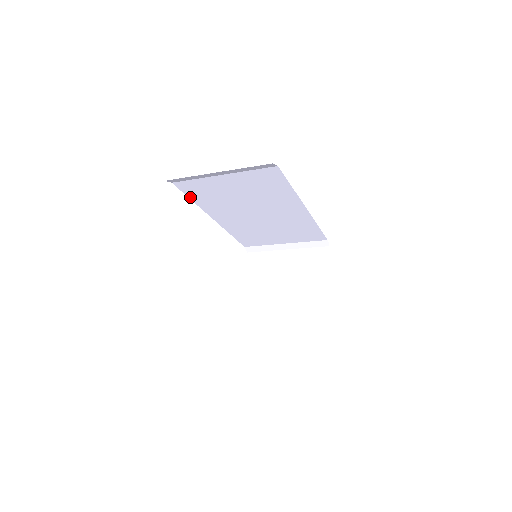
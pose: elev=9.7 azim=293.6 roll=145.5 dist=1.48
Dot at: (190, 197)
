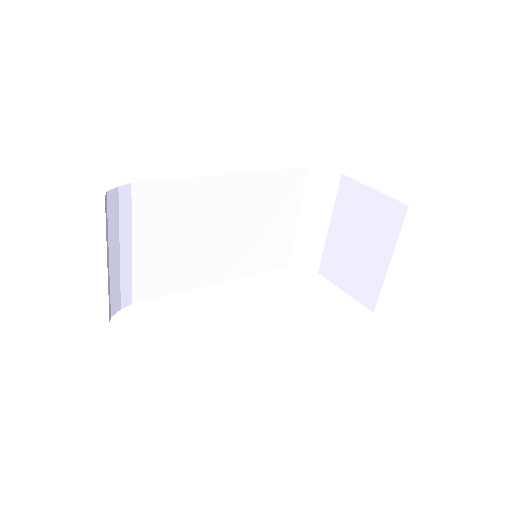
Dot at: (166, 294)
